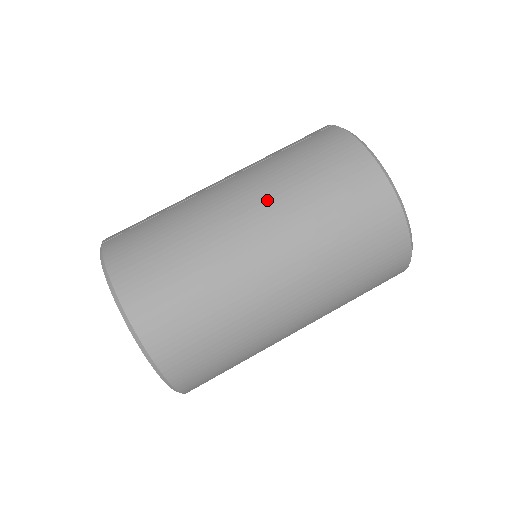
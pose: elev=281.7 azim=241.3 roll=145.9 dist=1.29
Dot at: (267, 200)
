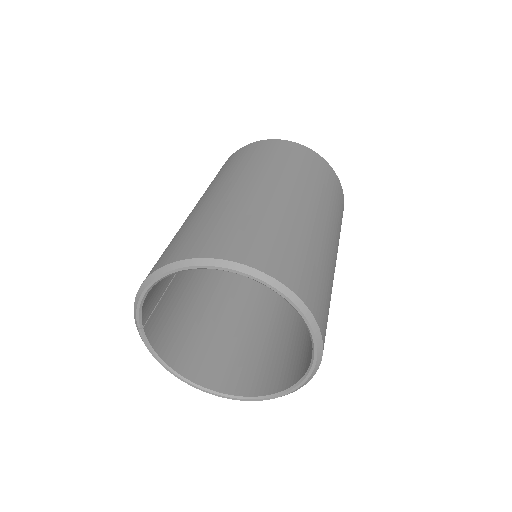
Dot at: (201, 197)
